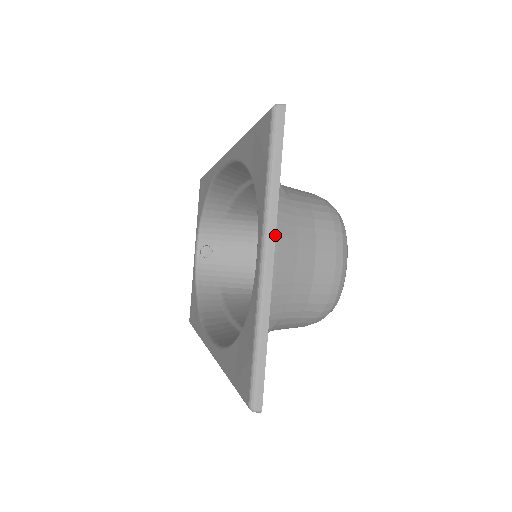
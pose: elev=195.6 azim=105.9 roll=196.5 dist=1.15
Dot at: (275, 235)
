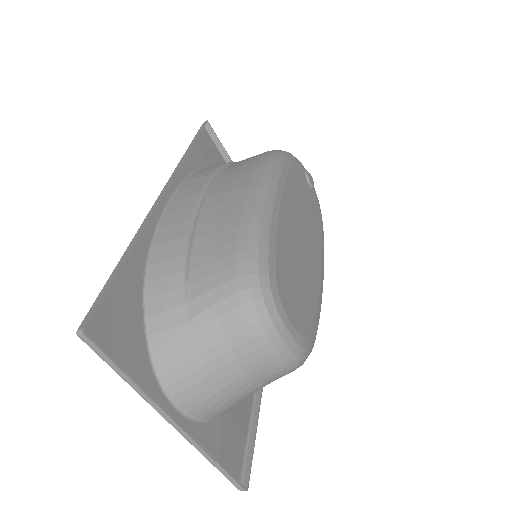
Dot at: (164, 413)
